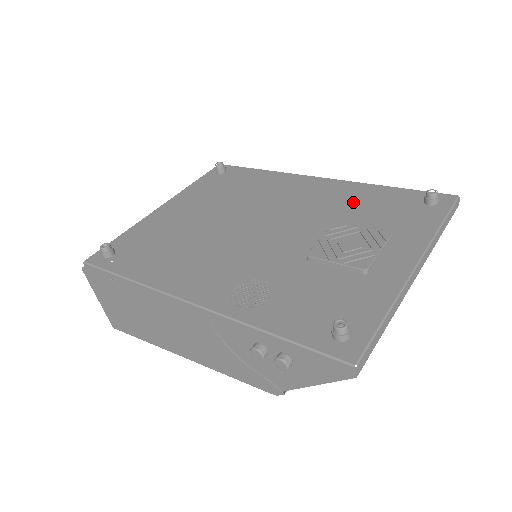
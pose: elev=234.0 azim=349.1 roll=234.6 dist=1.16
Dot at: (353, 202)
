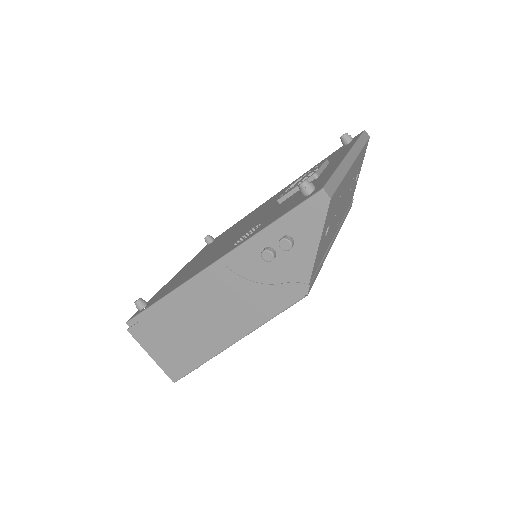
Dot at: occluded
